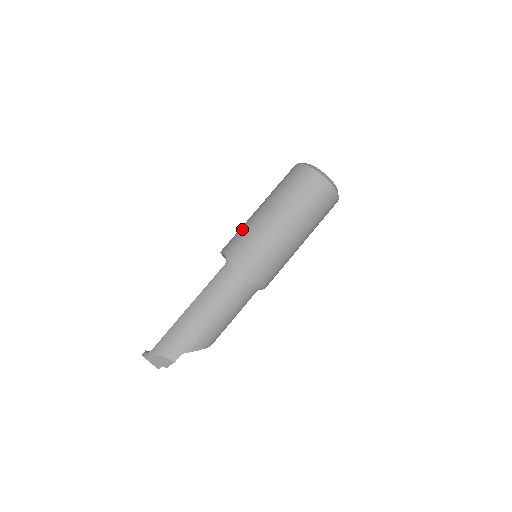
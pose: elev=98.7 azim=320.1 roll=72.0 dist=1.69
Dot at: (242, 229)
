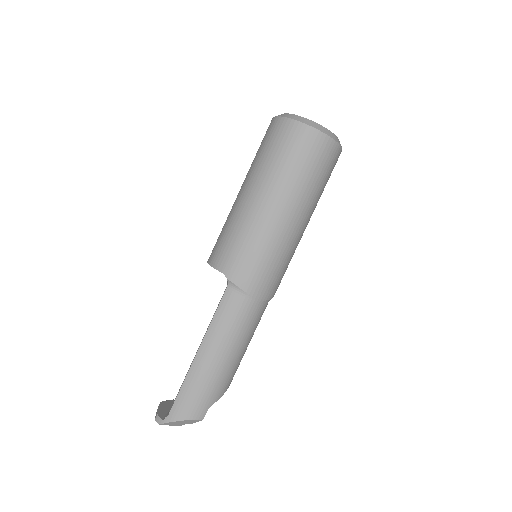
Dot at: (234, 231)
